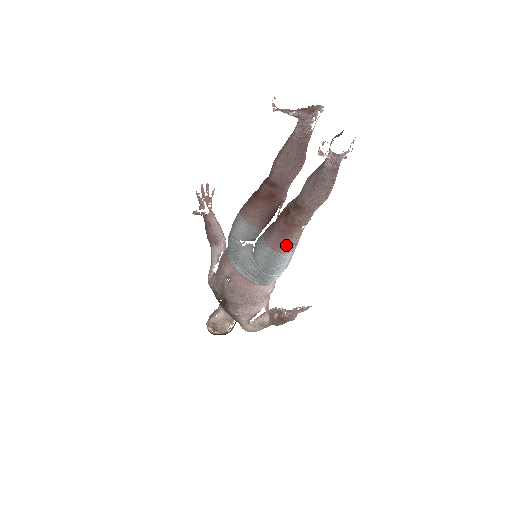
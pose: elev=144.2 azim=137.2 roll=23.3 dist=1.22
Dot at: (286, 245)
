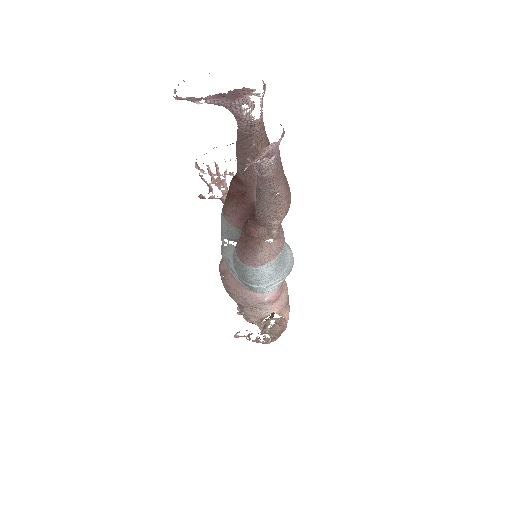
Dot at: (251, 258)
